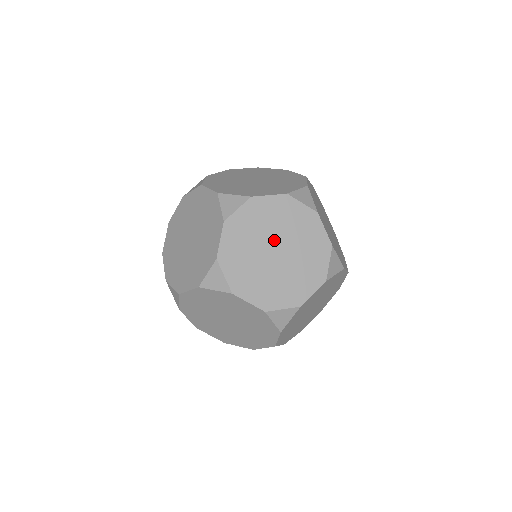
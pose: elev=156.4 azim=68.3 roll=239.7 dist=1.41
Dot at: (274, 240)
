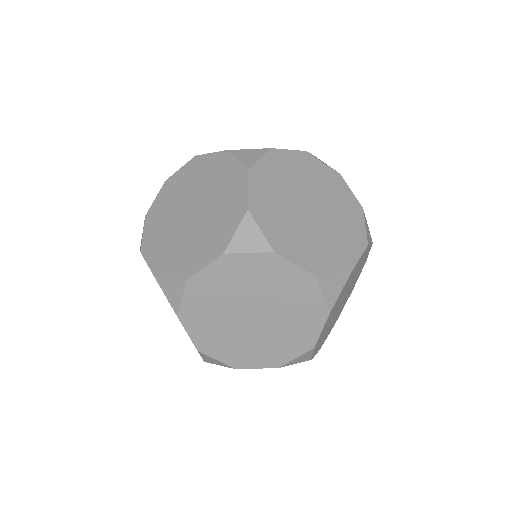
Dot at: (305, 196)
